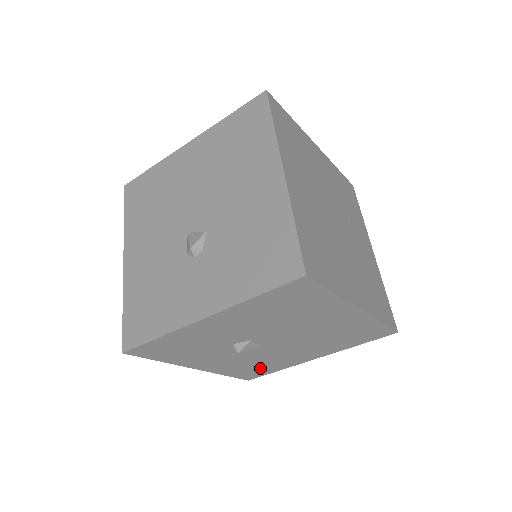
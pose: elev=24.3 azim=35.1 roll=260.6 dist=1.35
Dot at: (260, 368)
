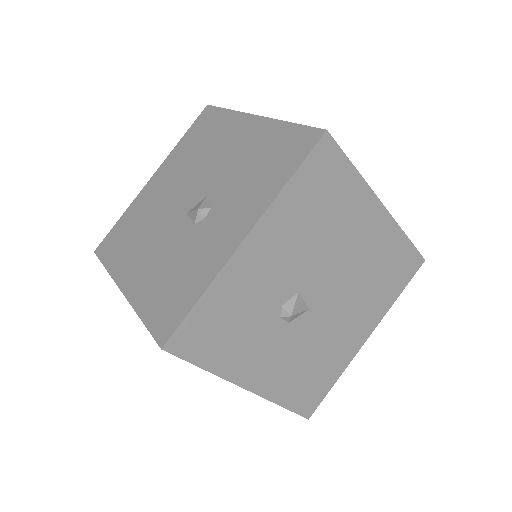
Dot at: (316, 377)
